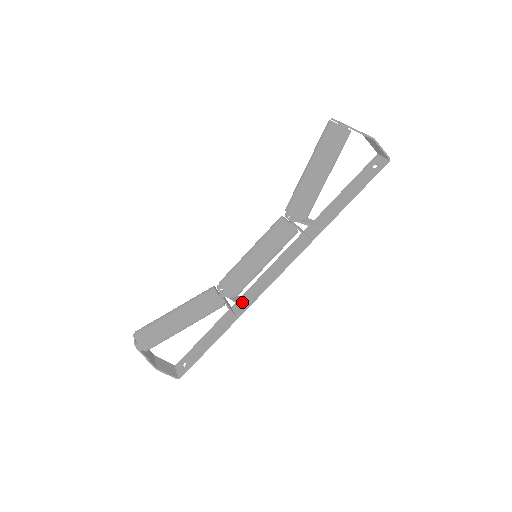
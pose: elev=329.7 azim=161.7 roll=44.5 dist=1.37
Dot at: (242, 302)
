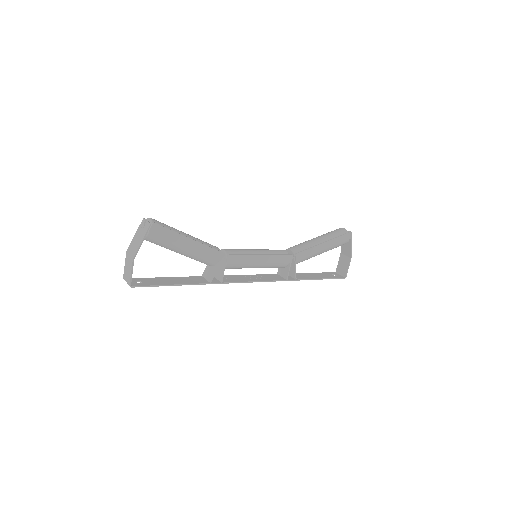
Dot at: (219, 277)
